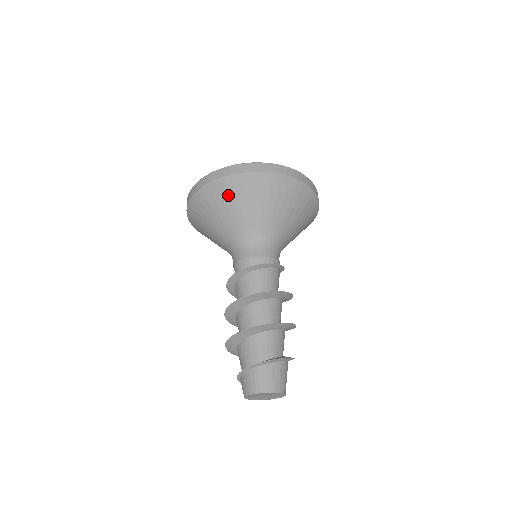
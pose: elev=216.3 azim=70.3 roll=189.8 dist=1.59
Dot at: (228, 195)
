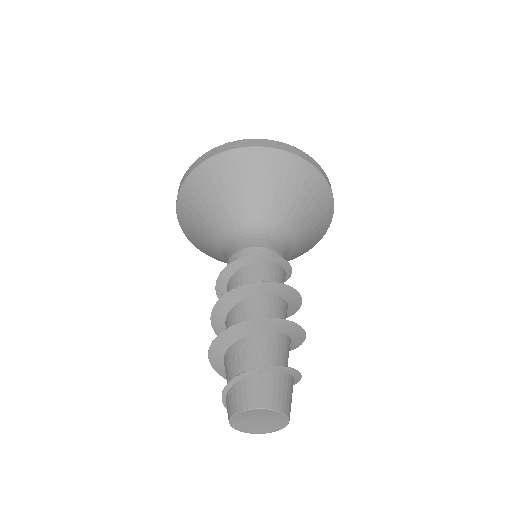
Dot at: (258, 168)
